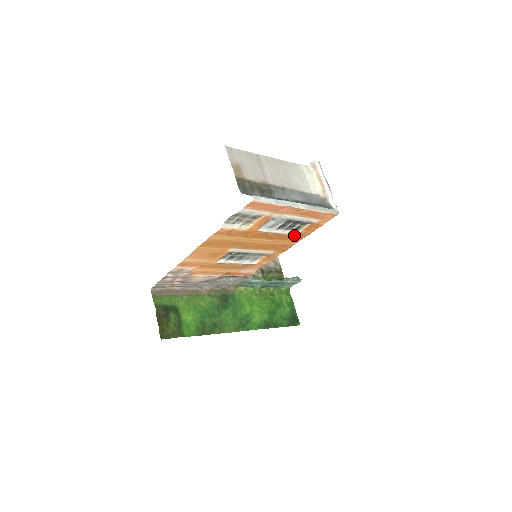
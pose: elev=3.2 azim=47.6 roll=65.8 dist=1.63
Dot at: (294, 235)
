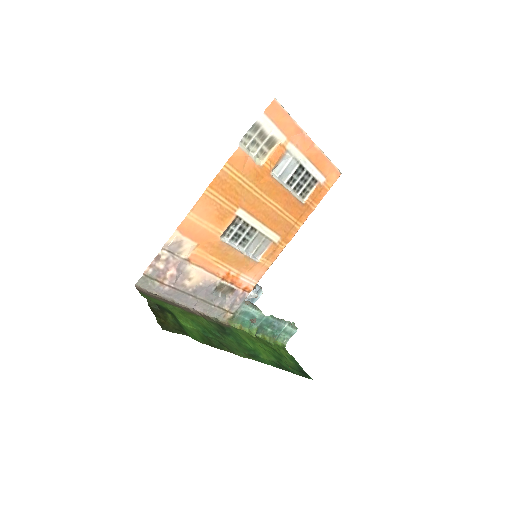
Dot at: (301, 204)
